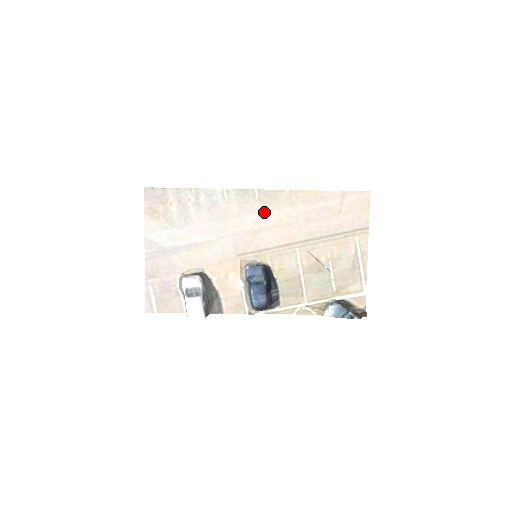
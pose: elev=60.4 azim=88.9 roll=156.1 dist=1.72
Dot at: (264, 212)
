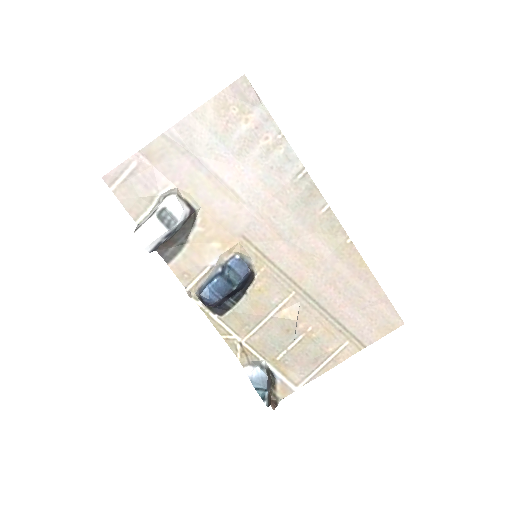
Dot at: (310, 231)
